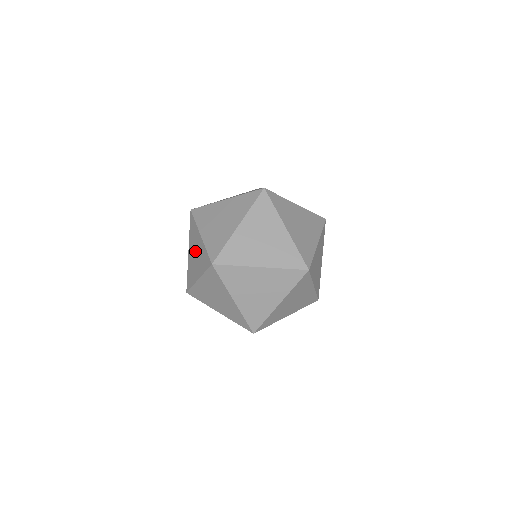
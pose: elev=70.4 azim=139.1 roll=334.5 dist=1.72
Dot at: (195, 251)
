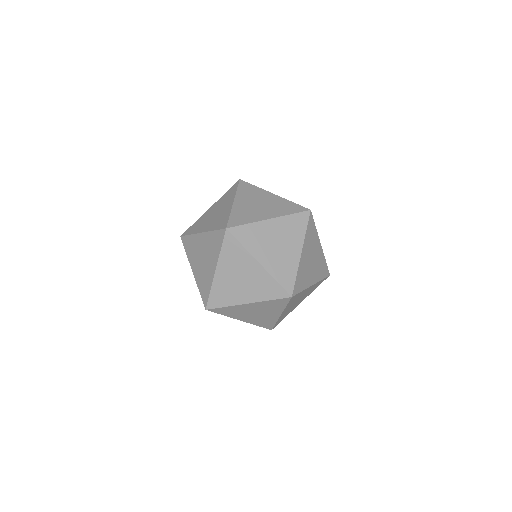
Dot at: (201, 255)
